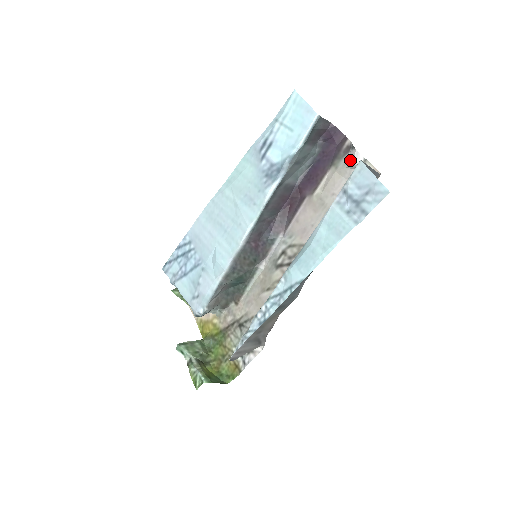
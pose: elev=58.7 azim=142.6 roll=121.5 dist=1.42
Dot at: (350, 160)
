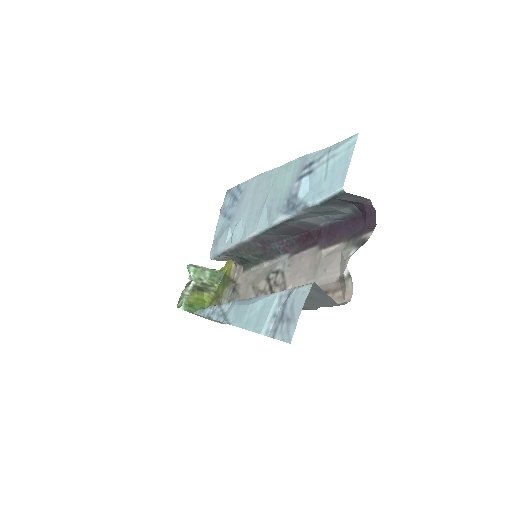
Dot at: (348, 258)
